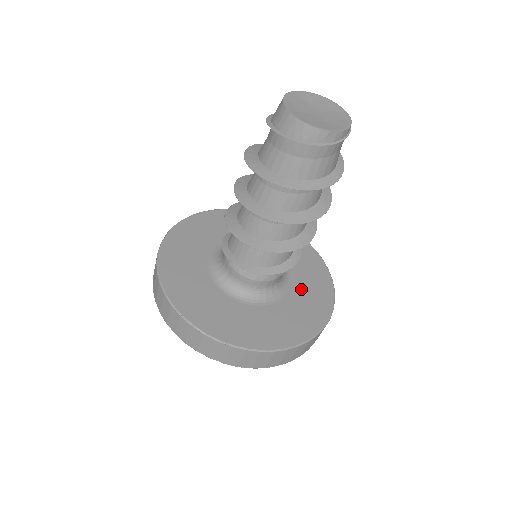
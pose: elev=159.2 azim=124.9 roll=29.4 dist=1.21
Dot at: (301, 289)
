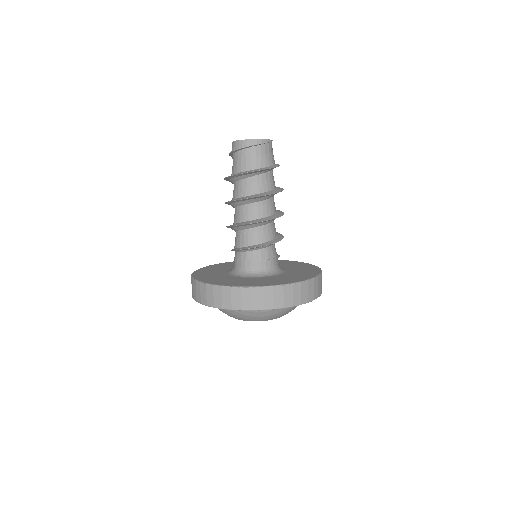
Dot at: (288, 275)
